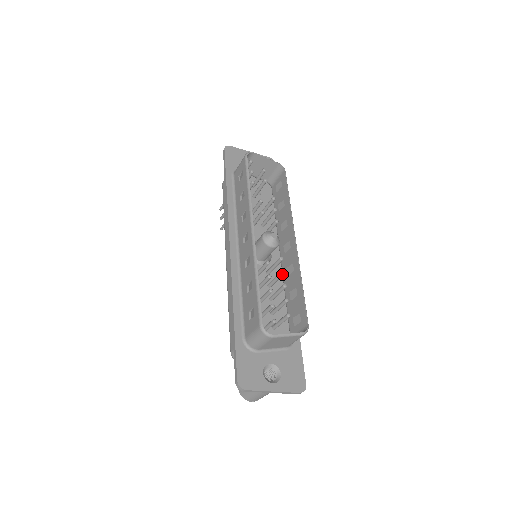
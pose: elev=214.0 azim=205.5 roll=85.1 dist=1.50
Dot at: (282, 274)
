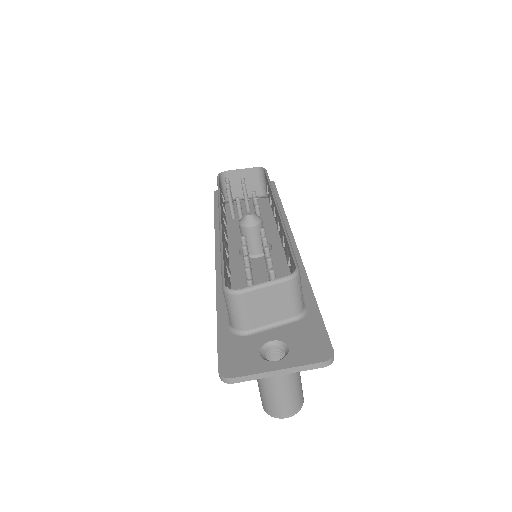
Dot at: (264, 241)
